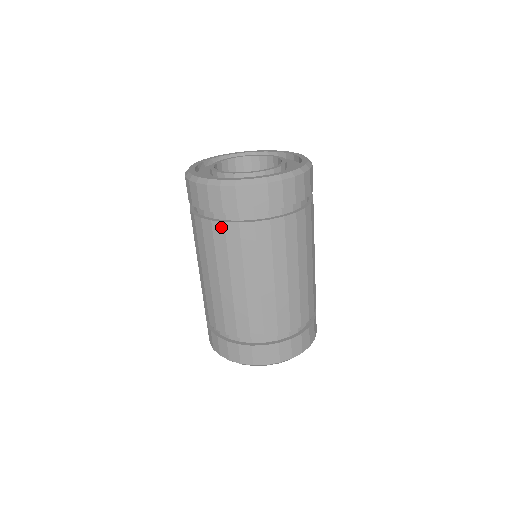
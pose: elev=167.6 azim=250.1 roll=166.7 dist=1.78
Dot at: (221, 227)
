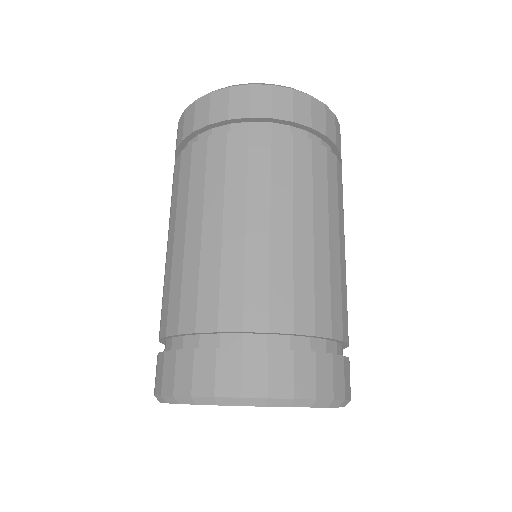
Dot at: (243, 137)
